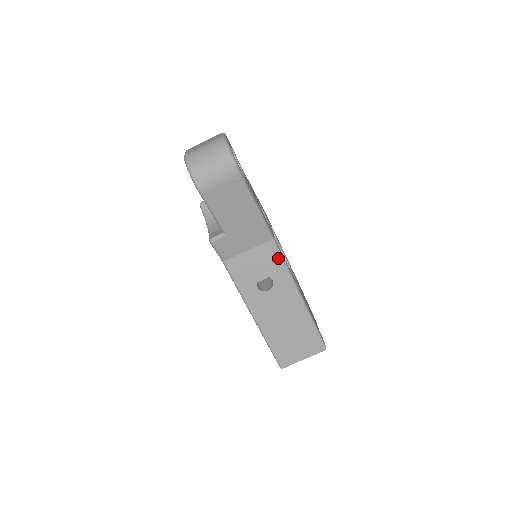
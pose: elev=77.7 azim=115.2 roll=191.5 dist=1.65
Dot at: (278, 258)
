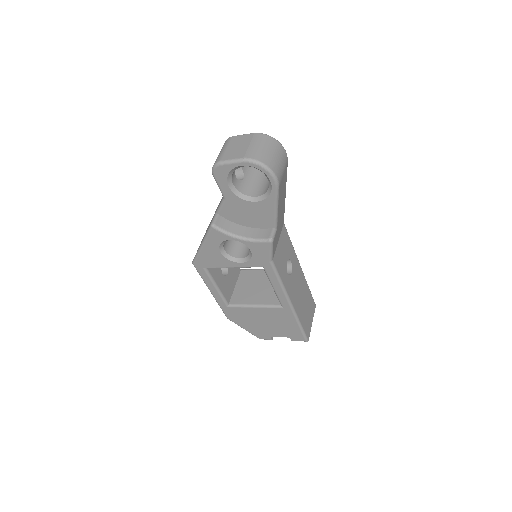
Dot at: (289, 239)
